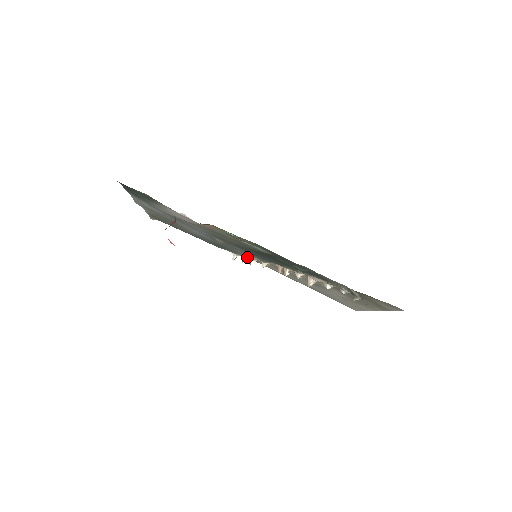
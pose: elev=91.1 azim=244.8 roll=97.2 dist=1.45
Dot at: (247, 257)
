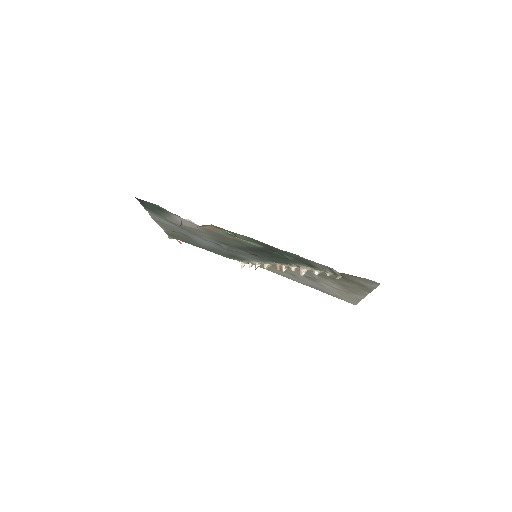
Dot at: (252, 262)
